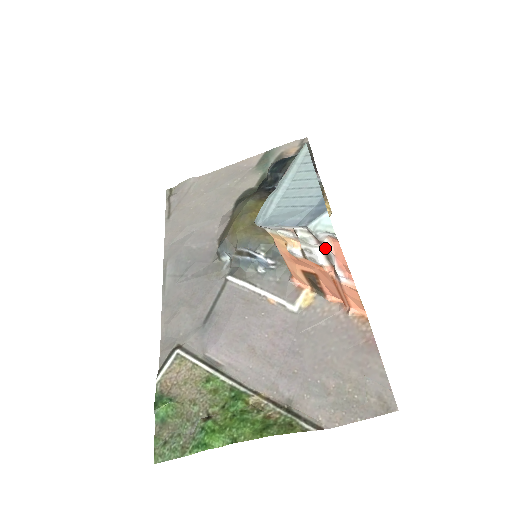
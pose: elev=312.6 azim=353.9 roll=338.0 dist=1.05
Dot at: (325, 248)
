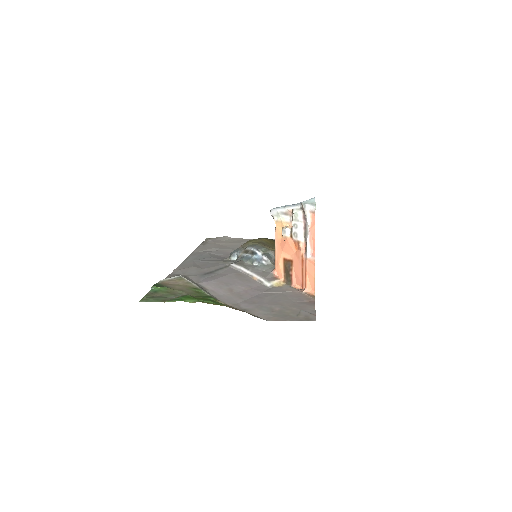
Dot at: (306, 224)
